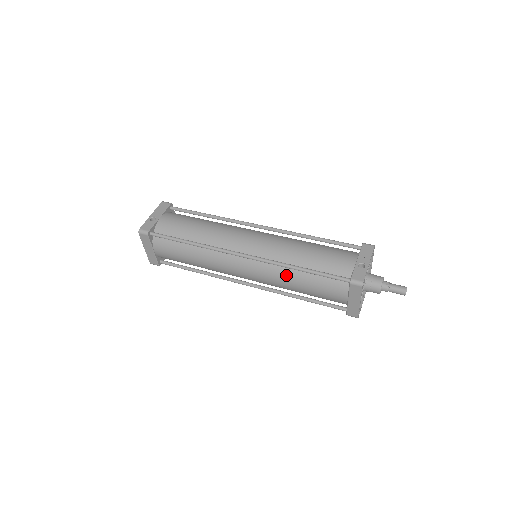
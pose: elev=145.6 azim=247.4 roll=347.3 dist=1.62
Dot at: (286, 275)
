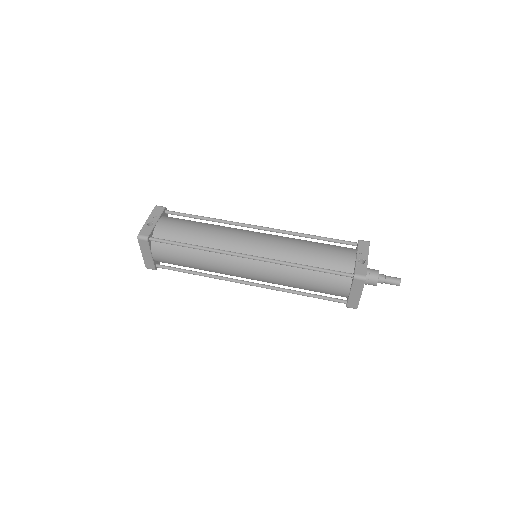
Dot at: (290, 273)
